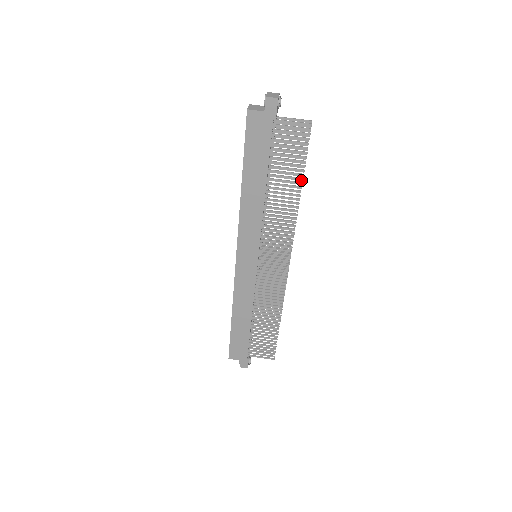
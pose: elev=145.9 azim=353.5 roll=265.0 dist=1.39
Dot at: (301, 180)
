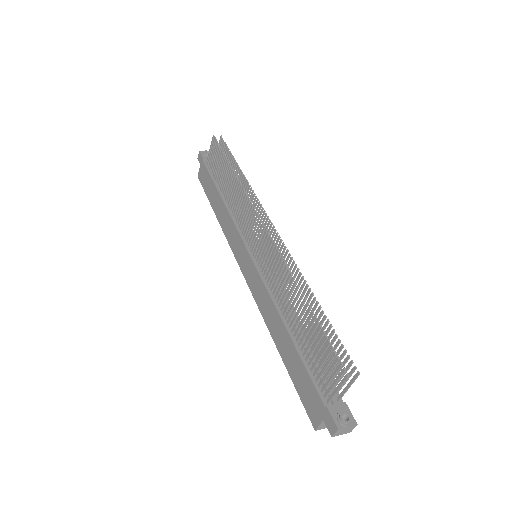
Dot at: (238, 167)
